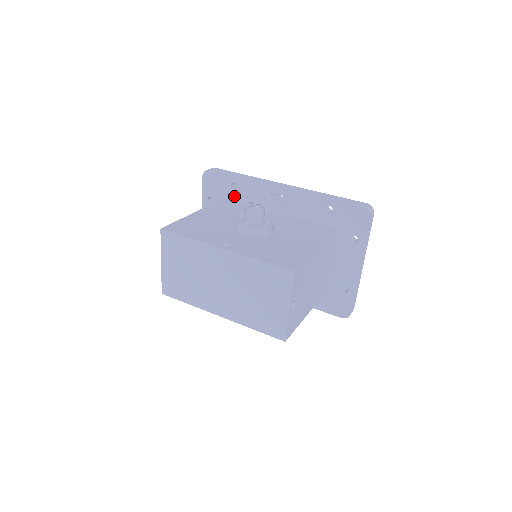
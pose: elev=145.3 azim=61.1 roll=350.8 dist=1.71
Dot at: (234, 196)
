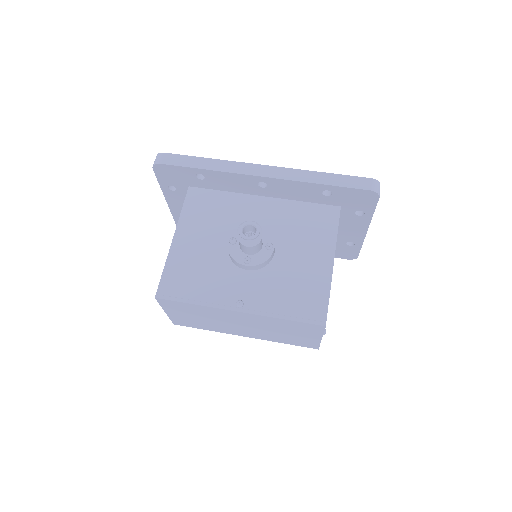
Dot at: (202, 184)
